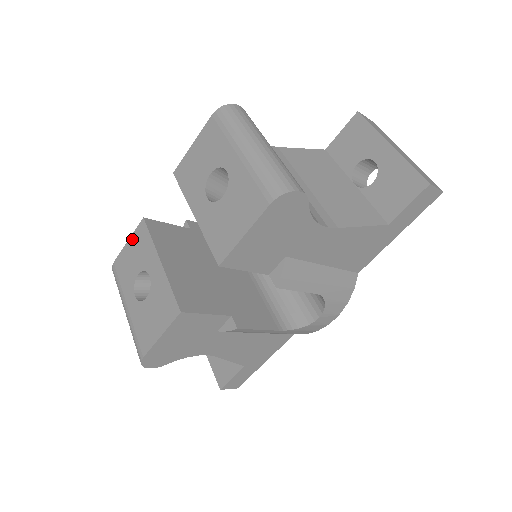
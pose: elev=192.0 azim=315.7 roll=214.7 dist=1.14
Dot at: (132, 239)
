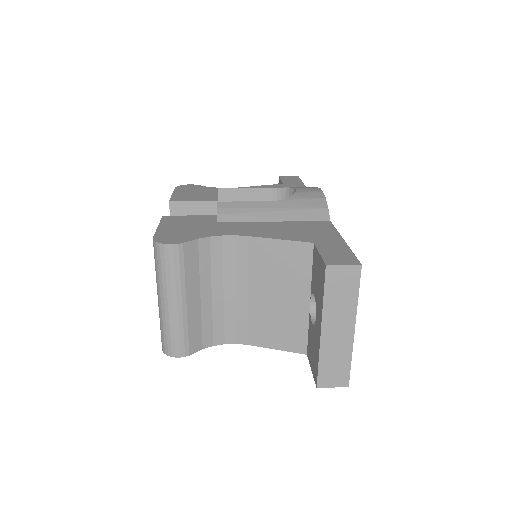
Dot at: occluded
